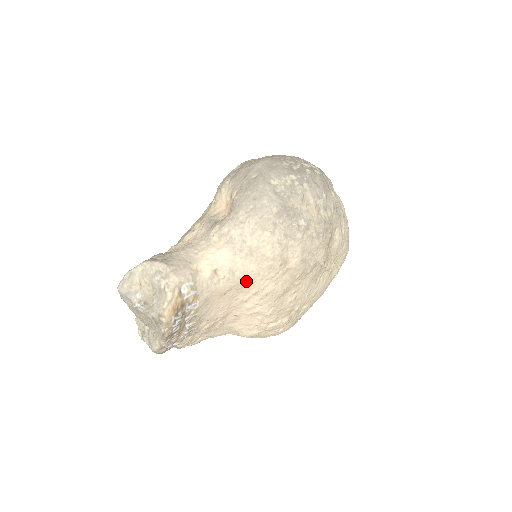
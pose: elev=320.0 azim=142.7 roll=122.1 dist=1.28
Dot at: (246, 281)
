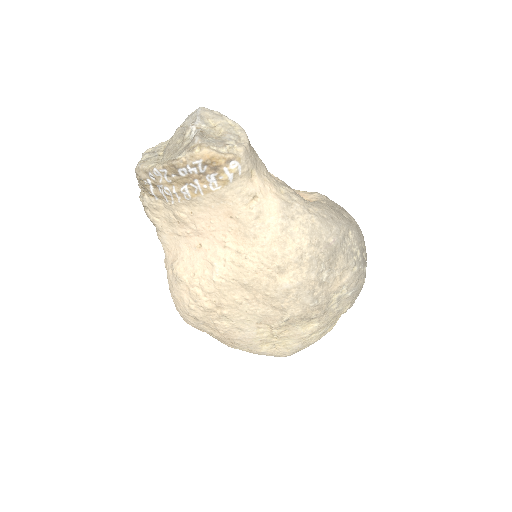
Dot at: (252, 235)
